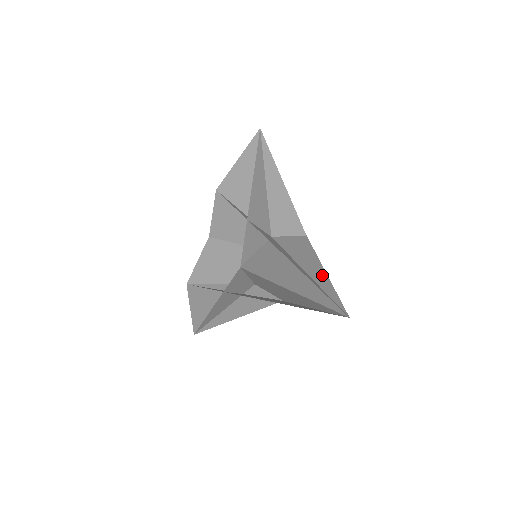
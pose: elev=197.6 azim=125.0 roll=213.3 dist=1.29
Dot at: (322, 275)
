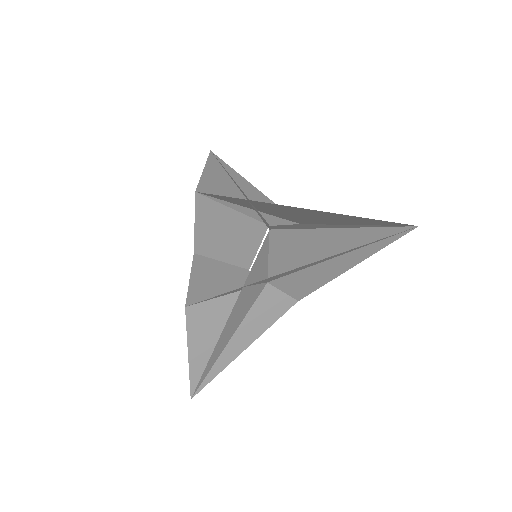
Dot at: (352, 225)
